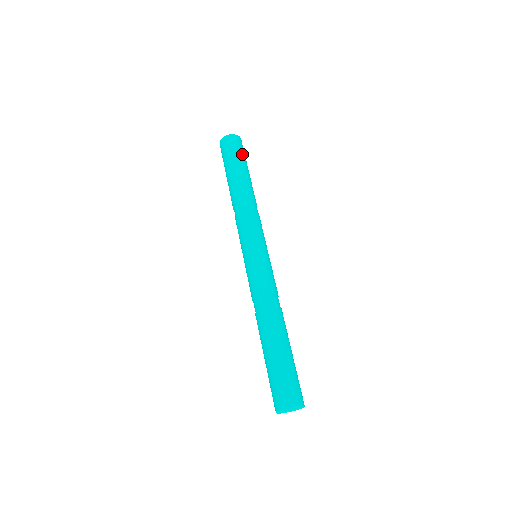
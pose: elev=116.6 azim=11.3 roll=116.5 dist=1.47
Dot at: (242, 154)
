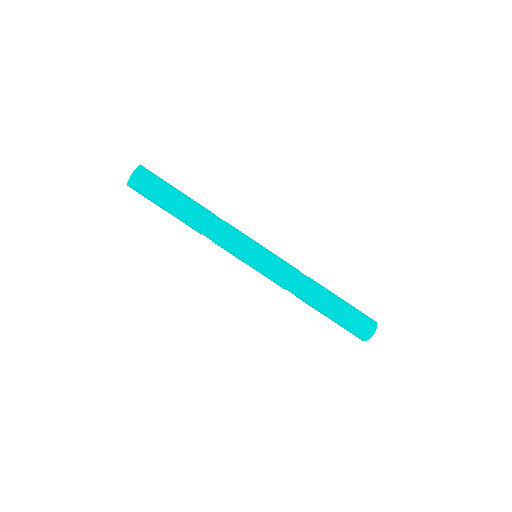
Dot at: occluded
